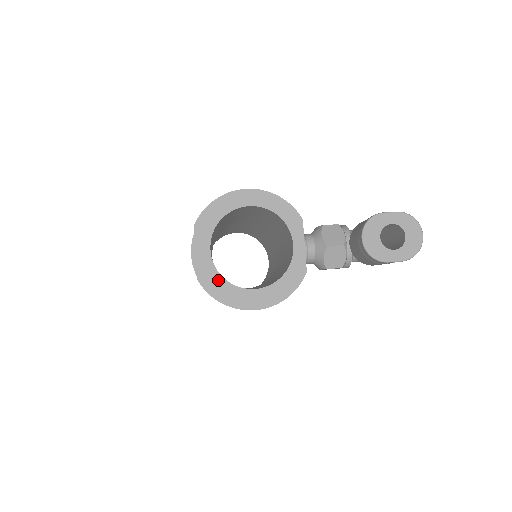
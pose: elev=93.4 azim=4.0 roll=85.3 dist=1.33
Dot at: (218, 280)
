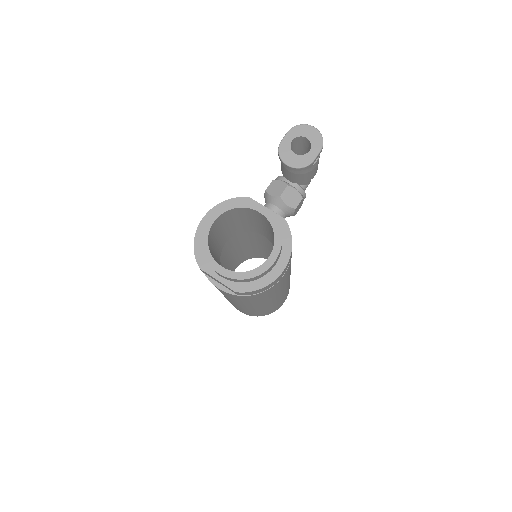
Dot at: (245, 276)
